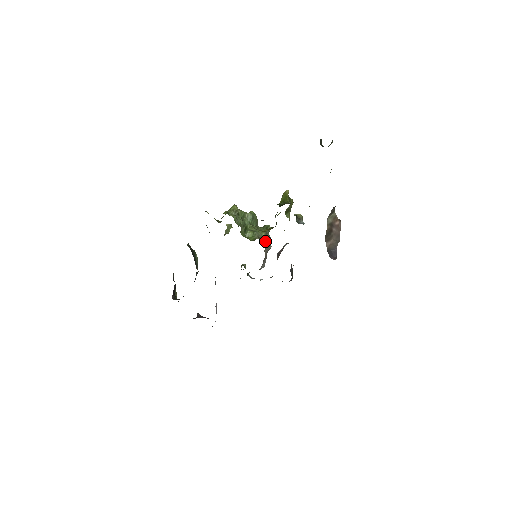
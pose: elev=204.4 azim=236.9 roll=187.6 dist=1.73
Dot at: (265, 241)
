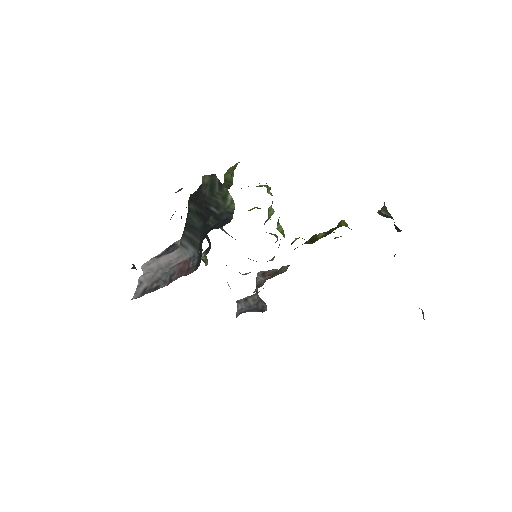
Dot at: occluded
